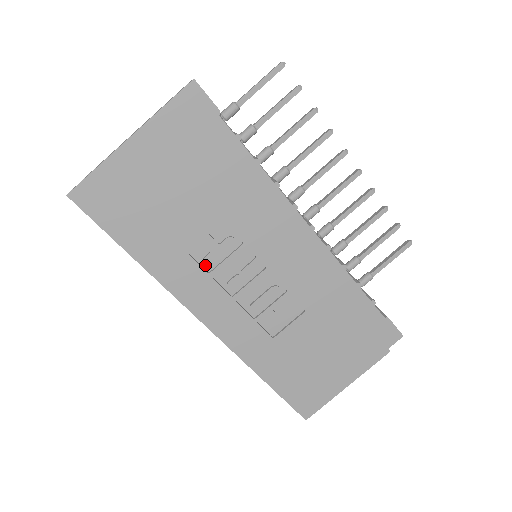
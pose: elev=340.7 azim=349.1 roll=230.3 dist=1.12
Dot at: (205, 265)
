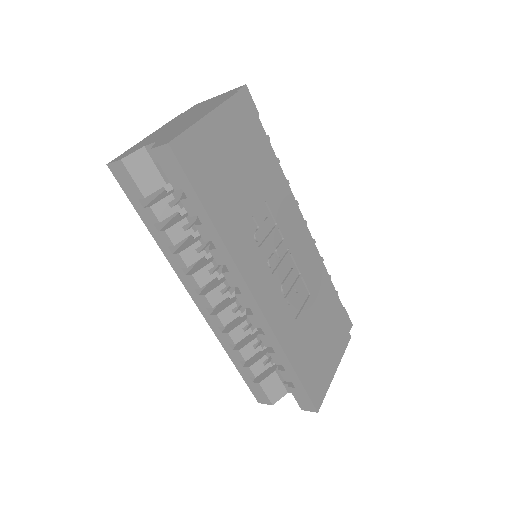
Dot at: (256, 239)
